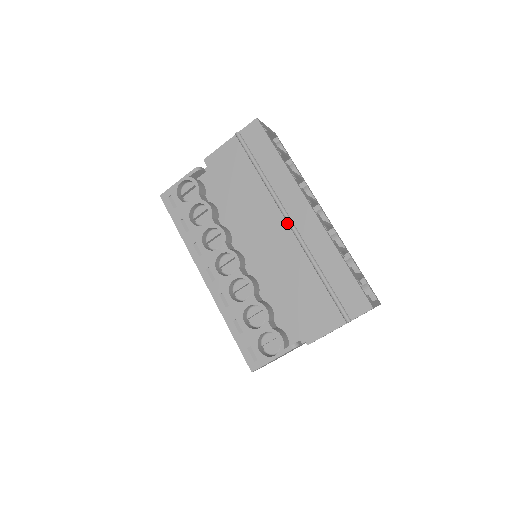
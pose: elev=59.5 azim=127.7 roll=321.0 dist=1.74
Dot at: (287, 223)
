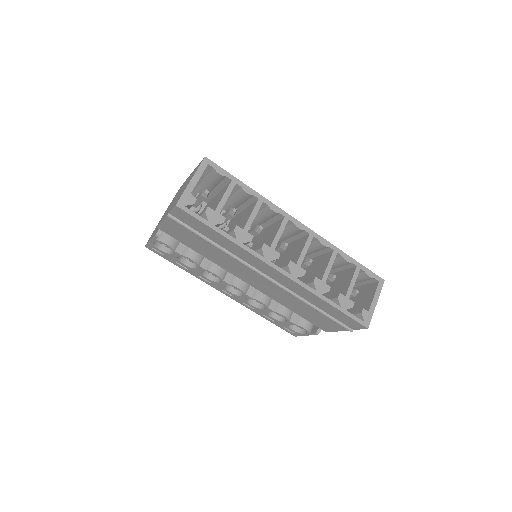
Dot at: (264, 276)
